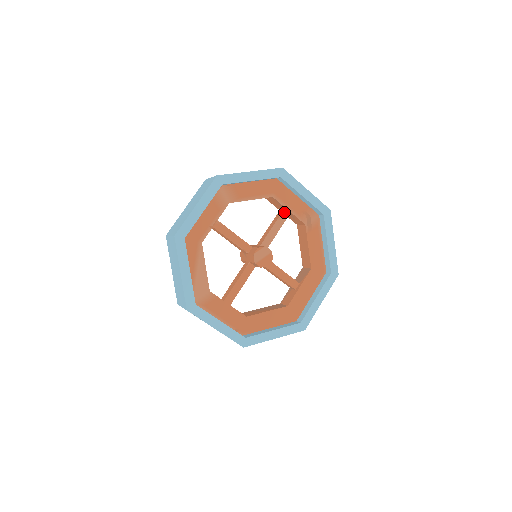
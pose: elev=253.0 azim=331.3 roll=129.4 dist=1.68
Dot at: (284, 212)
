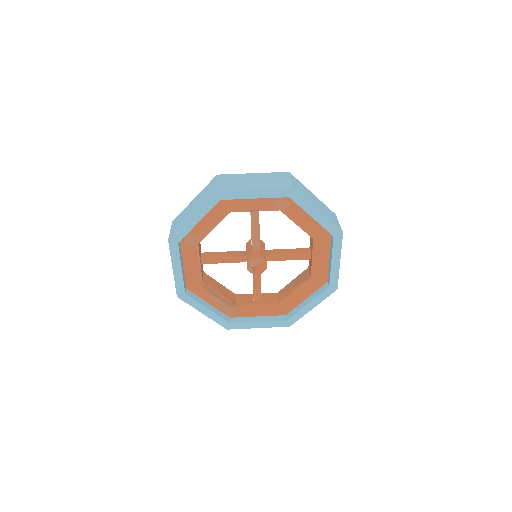
Dot at: (252, 212)
